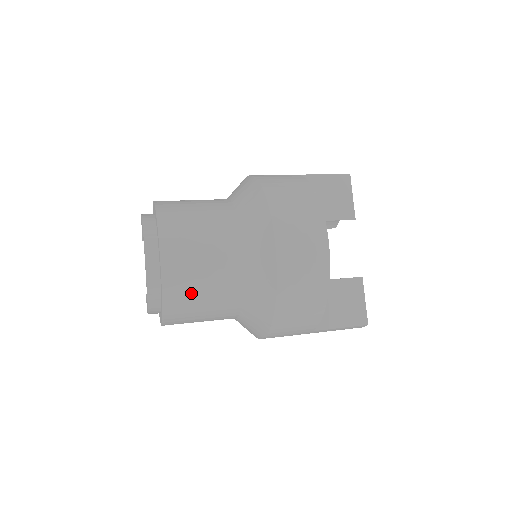
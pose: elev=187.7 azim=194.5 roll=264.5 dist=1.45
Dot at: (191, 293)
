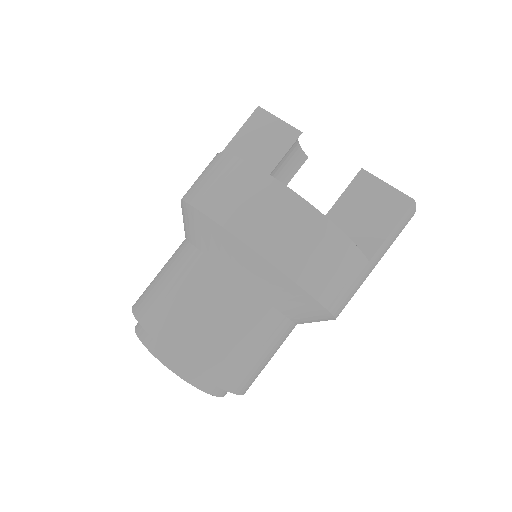
Dot at: (219, 347)
